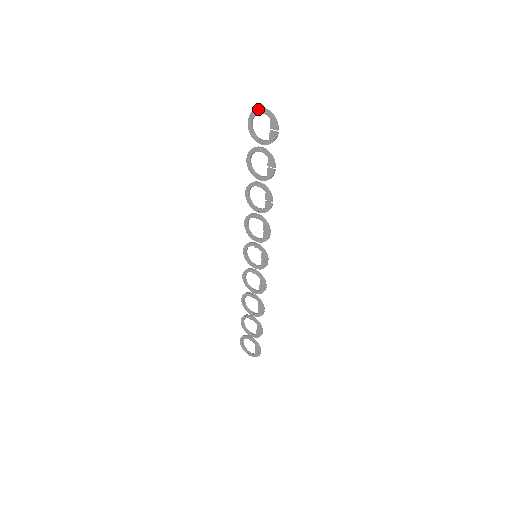
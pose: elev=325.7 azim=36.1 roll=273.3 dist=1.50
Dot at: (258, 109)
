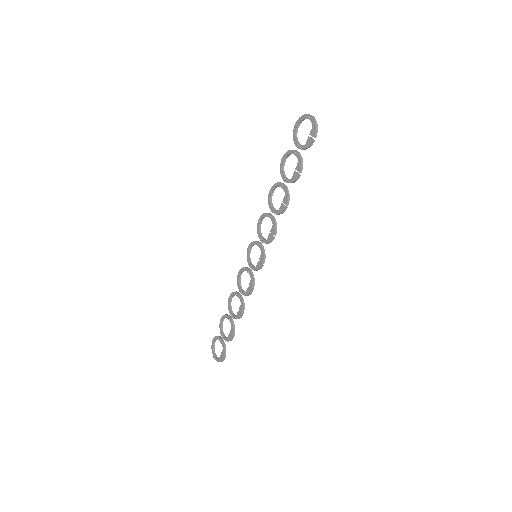
Dot at: (307, 114)
